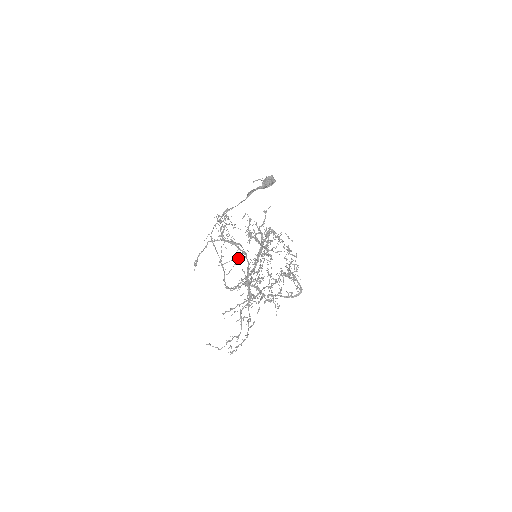
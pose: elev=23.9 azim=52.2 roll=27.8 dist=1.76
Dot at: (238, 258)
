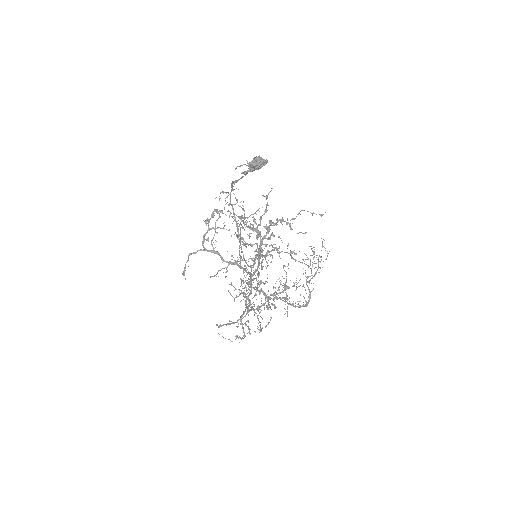
Dot at: occluded
